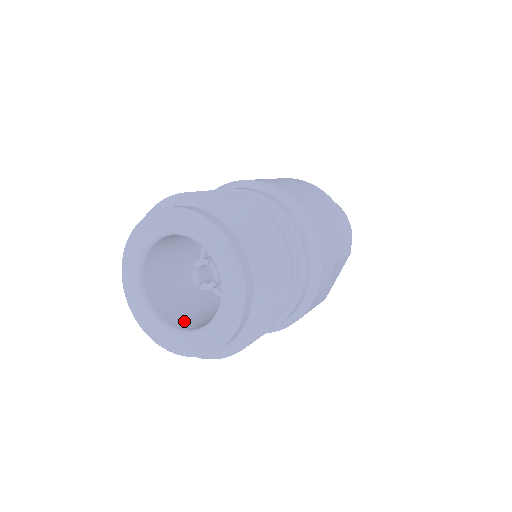
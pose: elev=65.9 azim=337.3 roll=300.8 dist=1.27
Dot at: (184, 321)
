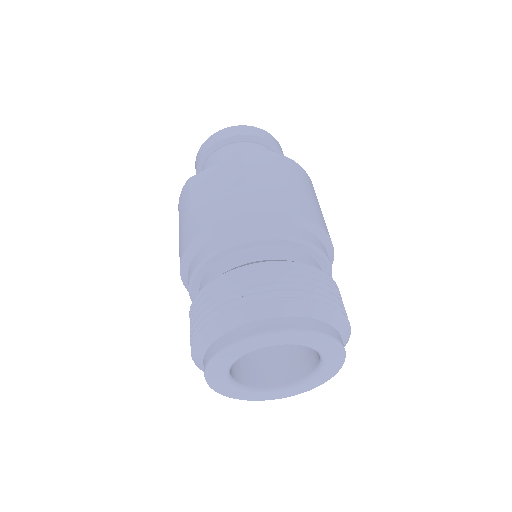
Dot at: (242, 370)
